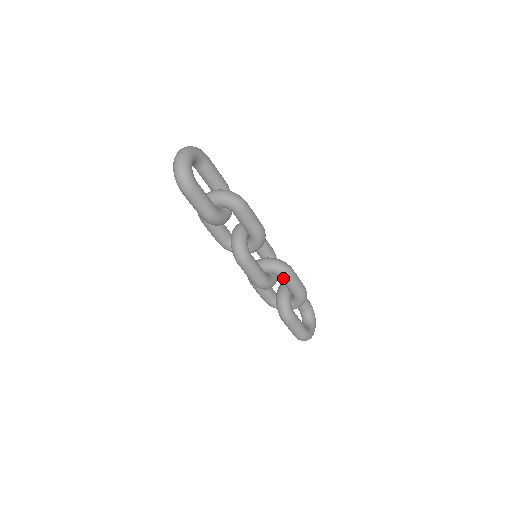
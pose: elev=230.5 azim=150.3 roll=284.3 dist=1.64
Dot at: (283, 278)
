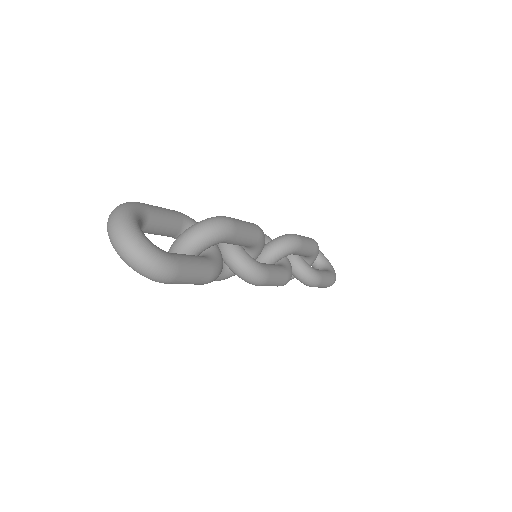
Dot at: (296, 252)
